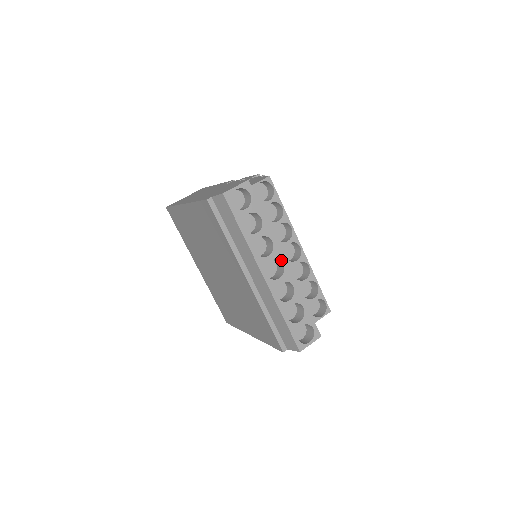
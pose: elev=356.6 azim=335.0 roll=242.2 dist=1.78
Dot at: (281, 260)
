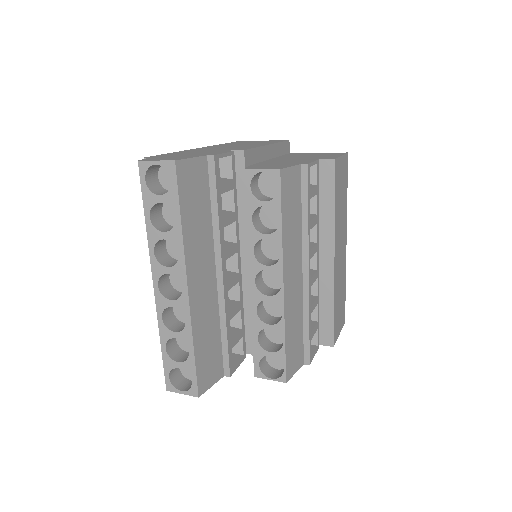
Dot at: (182, 282)
